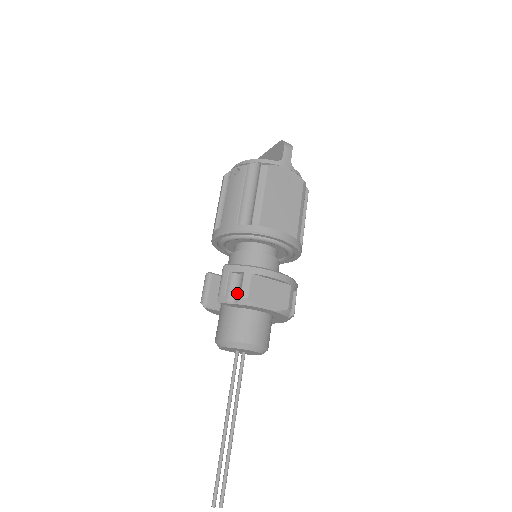
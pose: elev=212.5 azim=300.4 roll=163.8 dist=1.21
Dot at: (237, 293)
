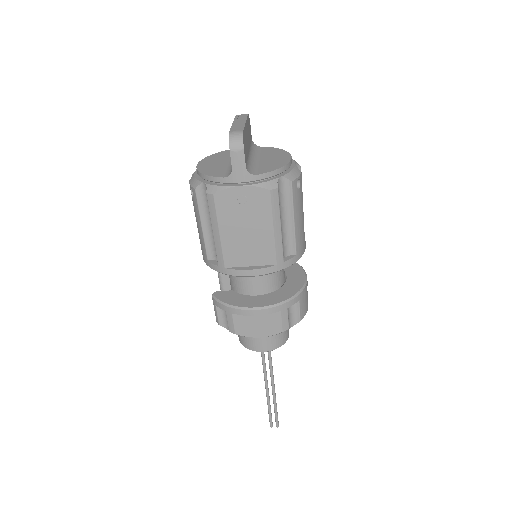
Dot at: occluded
